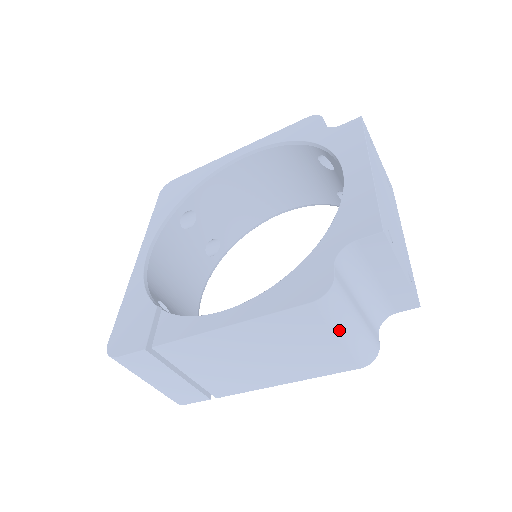
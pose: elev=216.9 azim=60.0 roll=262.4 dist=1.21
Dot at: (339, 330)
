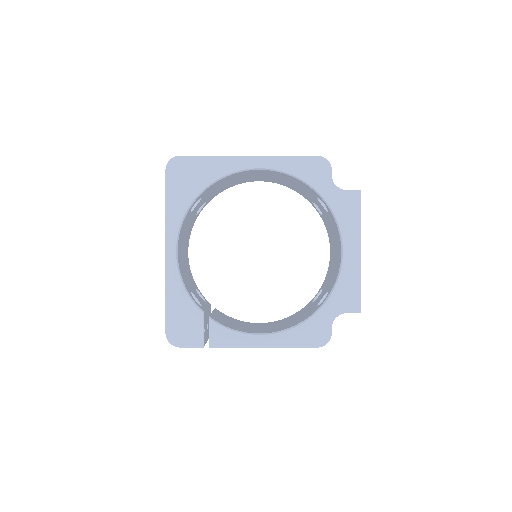
Dot at: occluded
